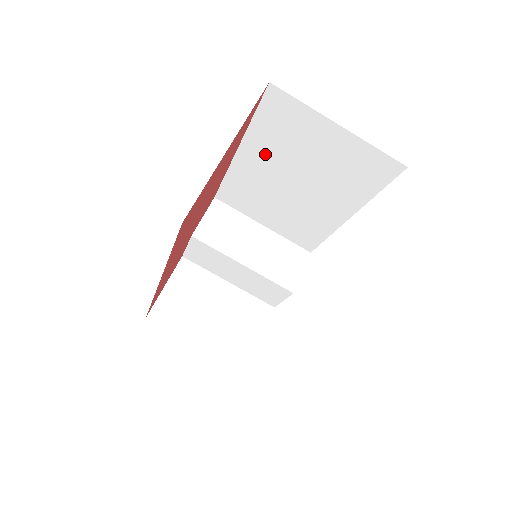
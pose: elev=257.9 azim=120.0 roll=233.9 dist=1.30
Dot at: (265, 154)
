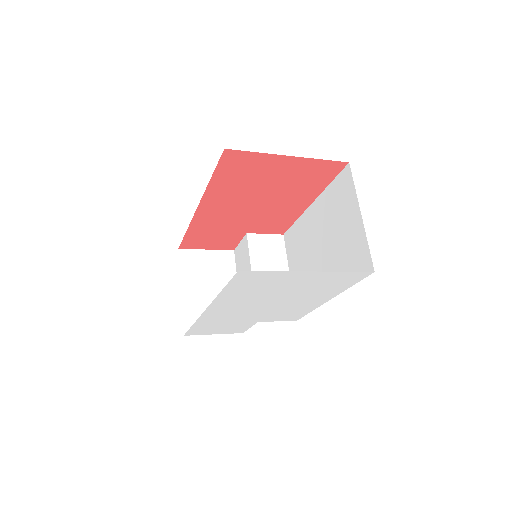
Dot at: (321, 215)
